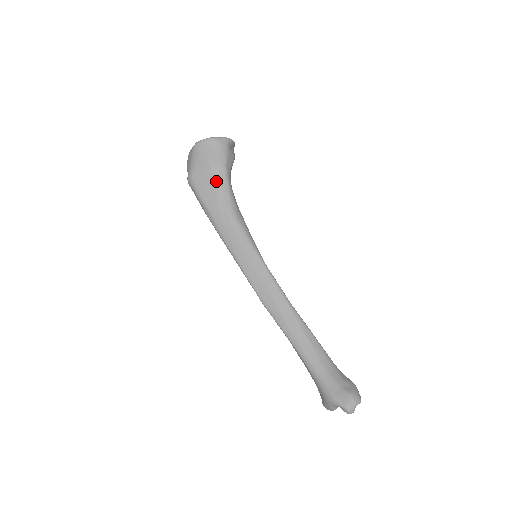
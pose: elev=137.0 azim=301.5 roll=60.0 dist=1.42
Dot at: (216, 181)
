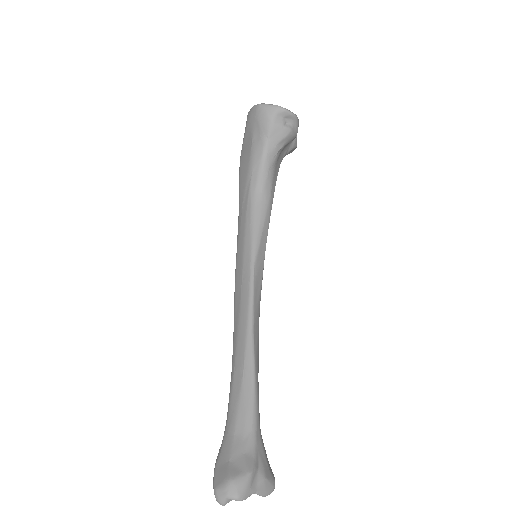
Dot at: (252, 156)
